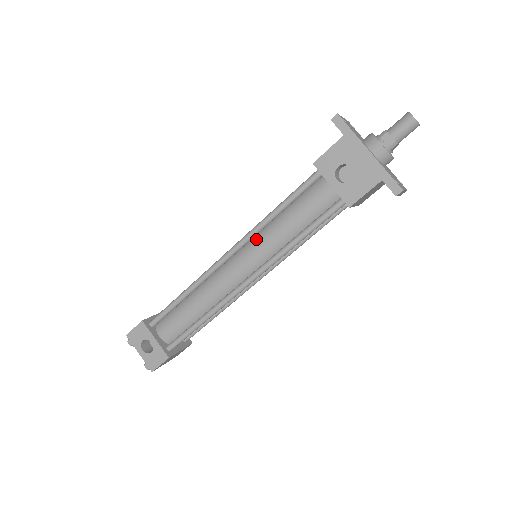
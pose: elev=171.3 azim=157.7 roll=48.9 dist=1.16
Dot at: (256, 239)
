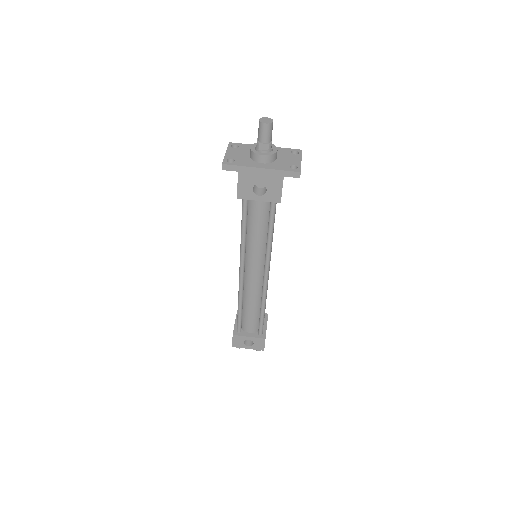
Dot at: (248, 253)
